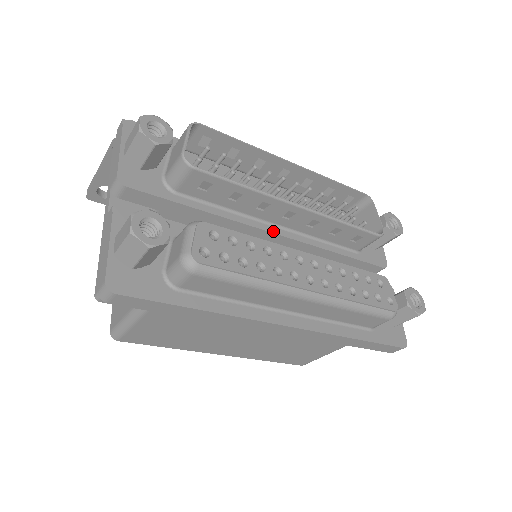
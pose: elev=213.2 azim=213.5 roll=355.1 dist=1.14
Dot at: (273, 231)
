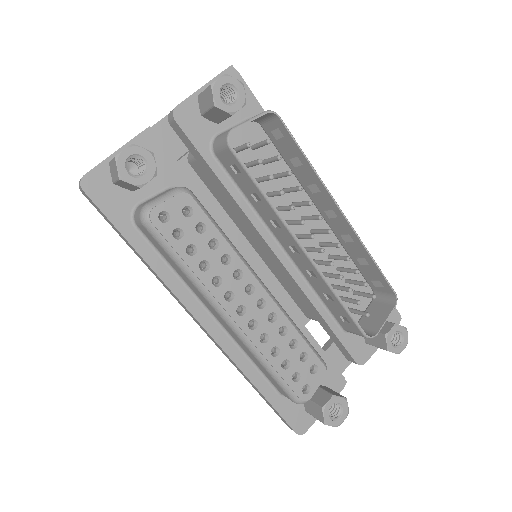
Dot at: (275, 250)
